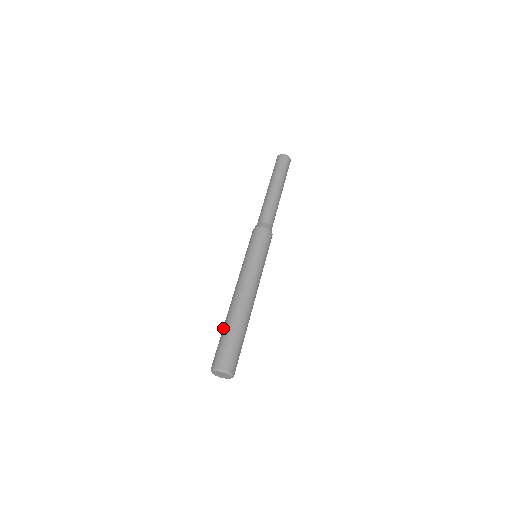
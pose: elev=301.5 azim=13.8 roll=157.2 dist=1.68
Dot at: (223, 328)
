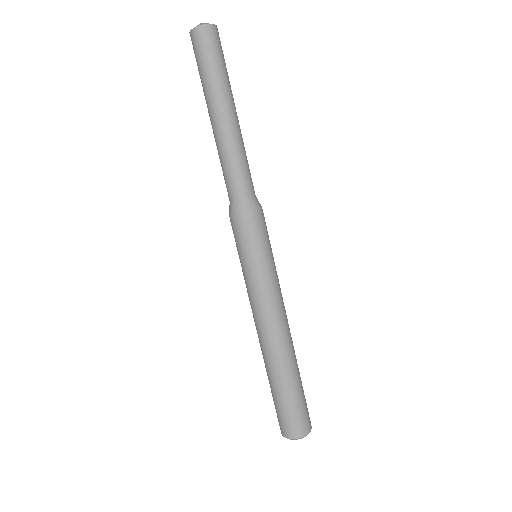
Dot at: occluded
